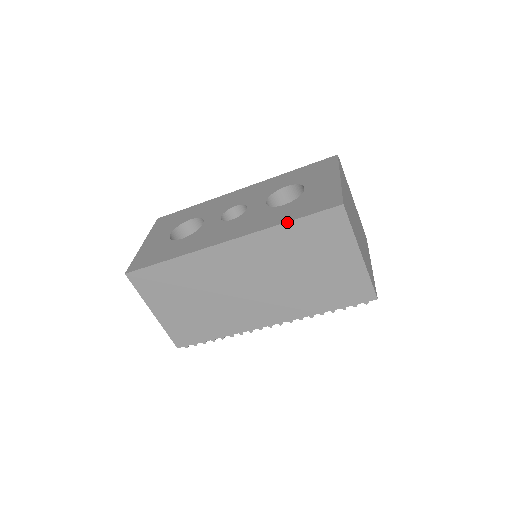
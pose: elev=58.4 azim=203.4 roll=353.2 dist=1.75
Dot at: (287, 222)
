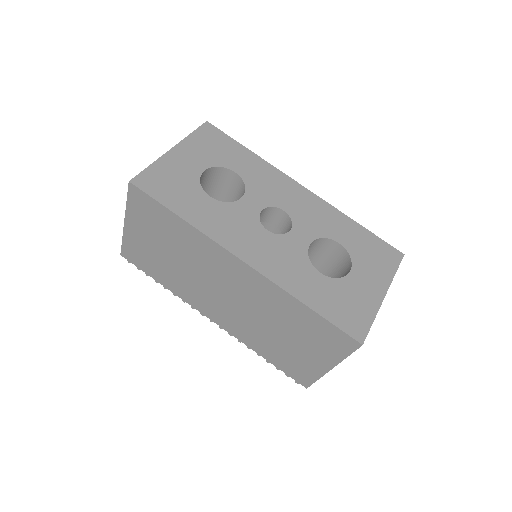
Dot at: (308, 306)
